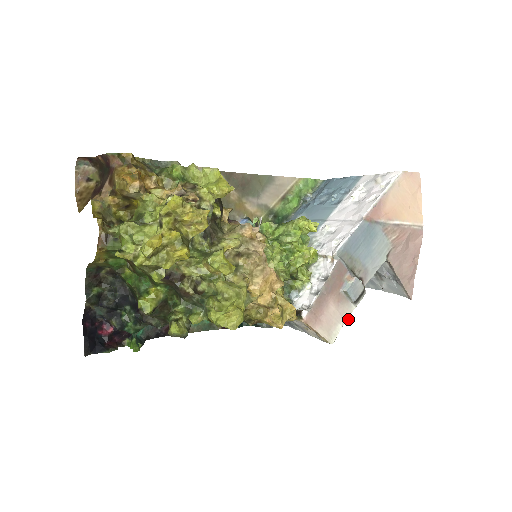
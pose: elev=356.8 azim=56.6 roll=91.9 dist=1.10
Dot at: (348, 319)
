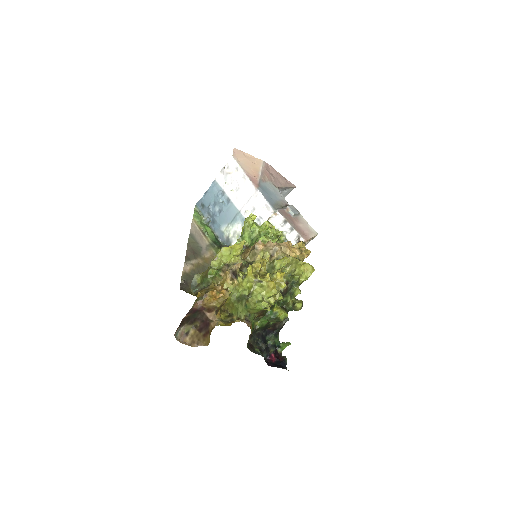
Dot at: occluded
